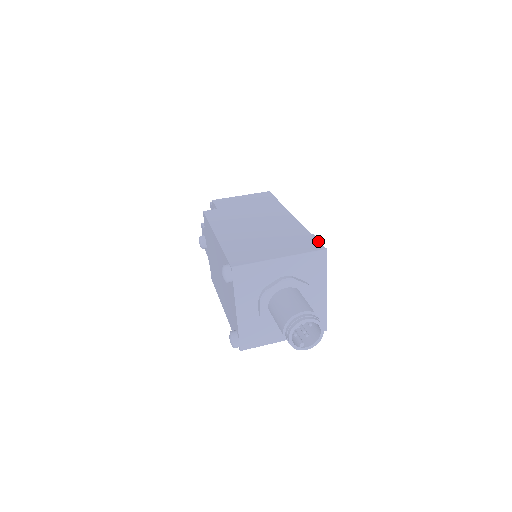
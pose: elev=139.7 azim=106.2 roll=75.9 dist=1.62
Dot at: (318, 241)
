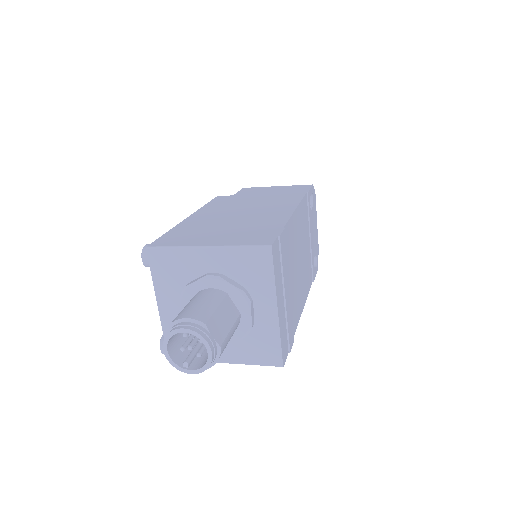
Dot at: (276, 236)
